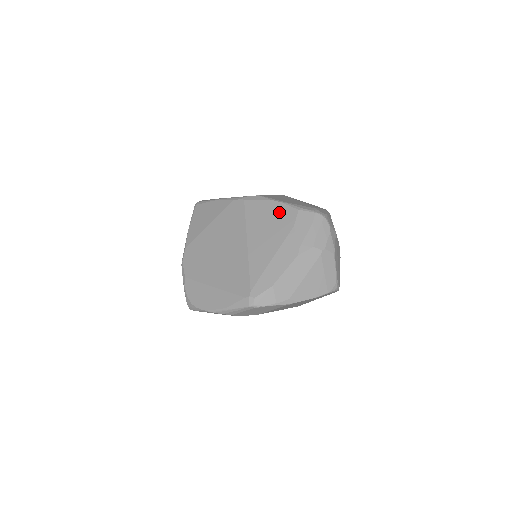
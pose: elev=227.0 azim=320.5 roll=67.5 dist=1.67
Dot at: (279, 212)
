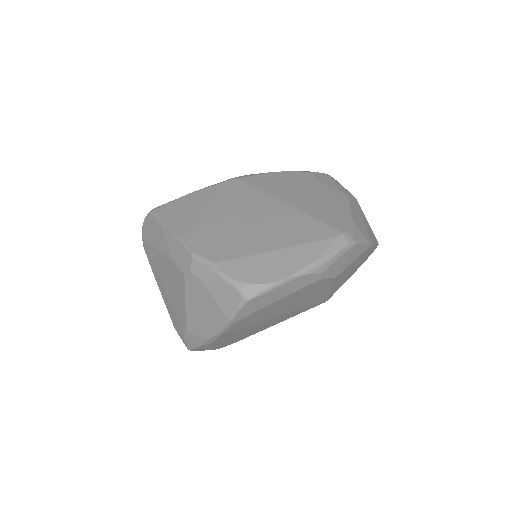
Dot at: (291, 176)
